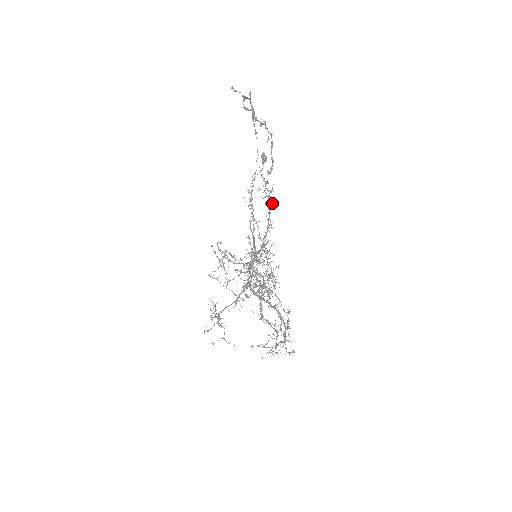
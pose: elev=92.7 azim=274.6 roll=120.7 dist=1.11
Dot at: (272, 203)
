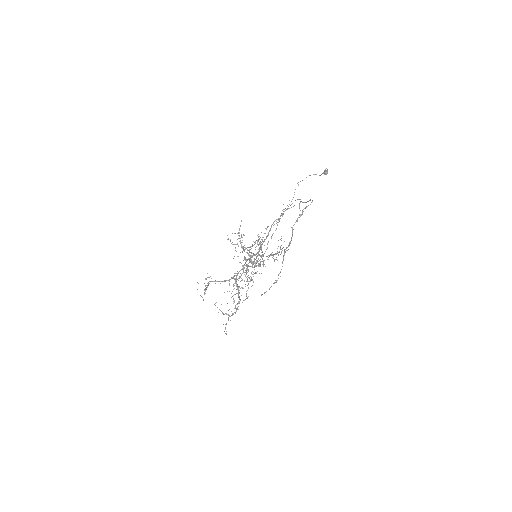
Dot at: occluded
